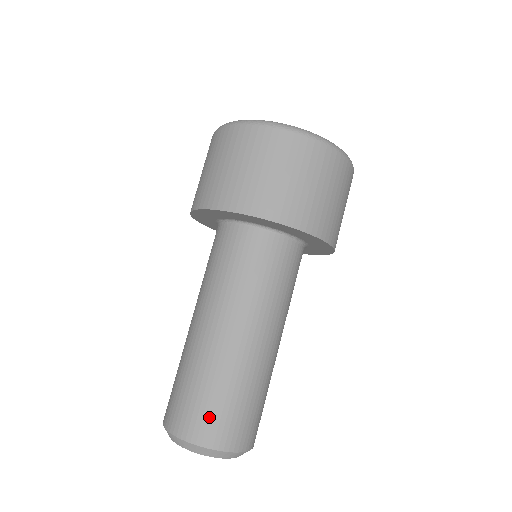
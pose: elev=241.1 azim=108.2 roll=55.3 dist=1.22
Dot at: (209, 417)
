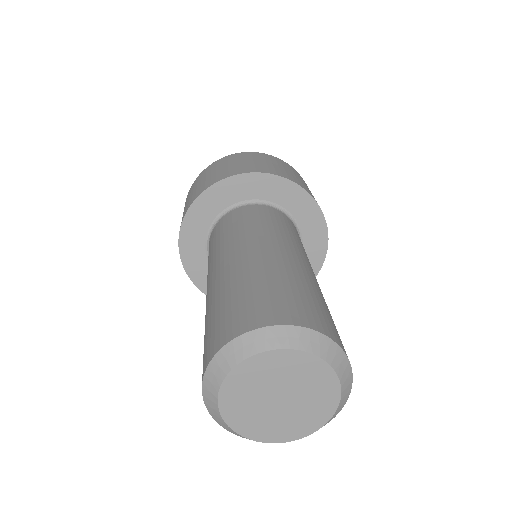
Dot at: (254, 304)
